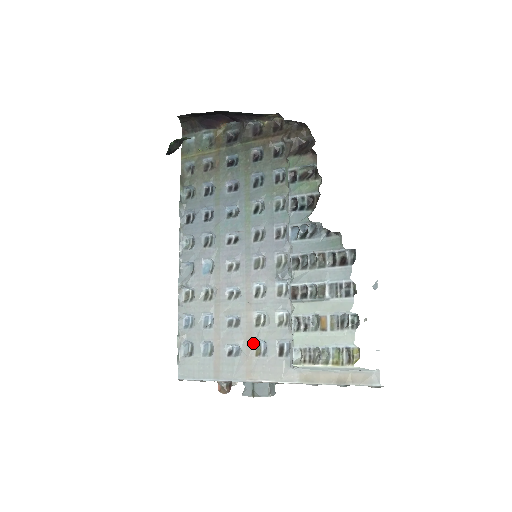
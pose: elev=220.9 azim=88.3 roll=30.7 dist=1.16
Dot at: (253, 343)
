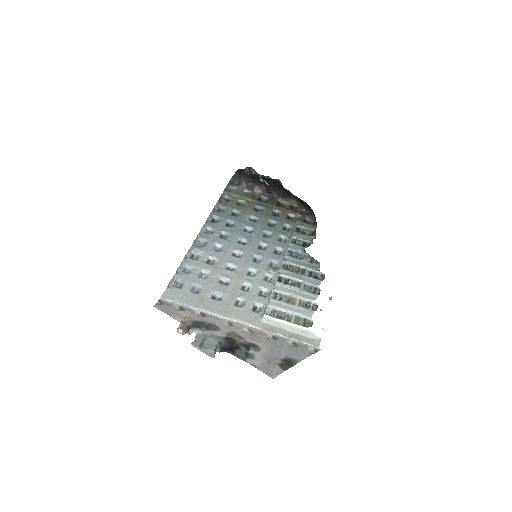
Dot at: (235, 297)
